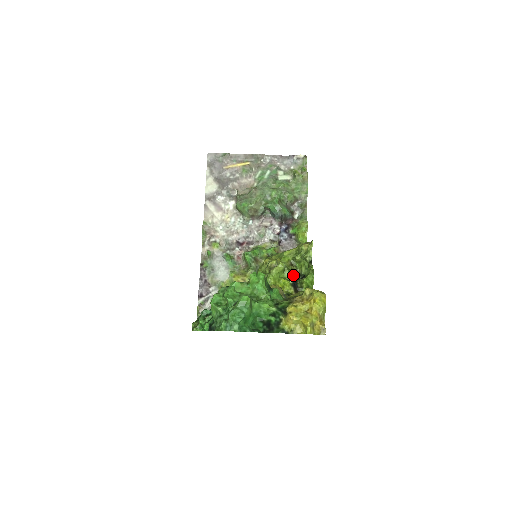
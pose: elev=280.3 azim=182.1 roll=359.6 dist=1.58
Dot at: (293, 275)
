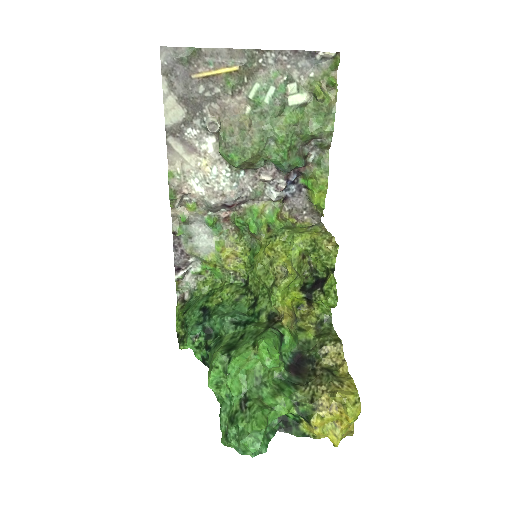
Dot at: (305, 273)
